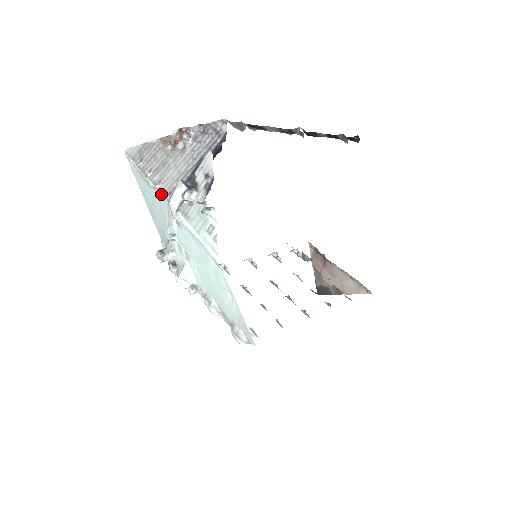
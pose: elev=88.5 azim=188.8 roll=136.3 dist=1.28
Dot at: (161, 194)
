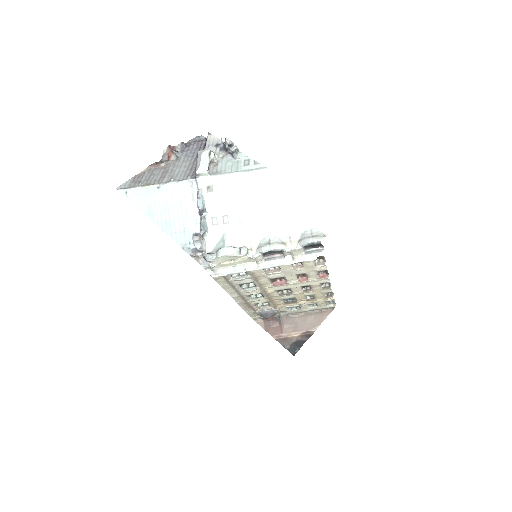
Dot at: (180, 180)
